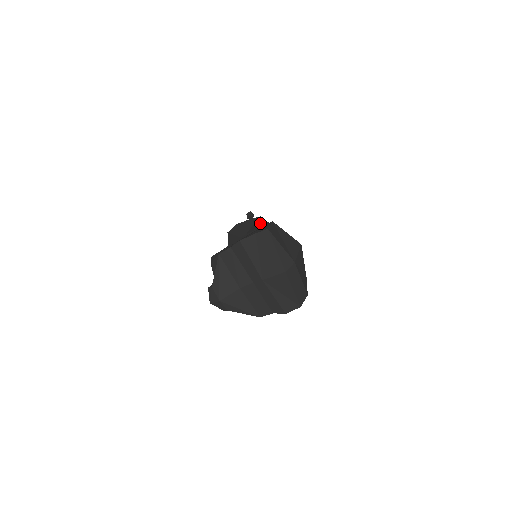
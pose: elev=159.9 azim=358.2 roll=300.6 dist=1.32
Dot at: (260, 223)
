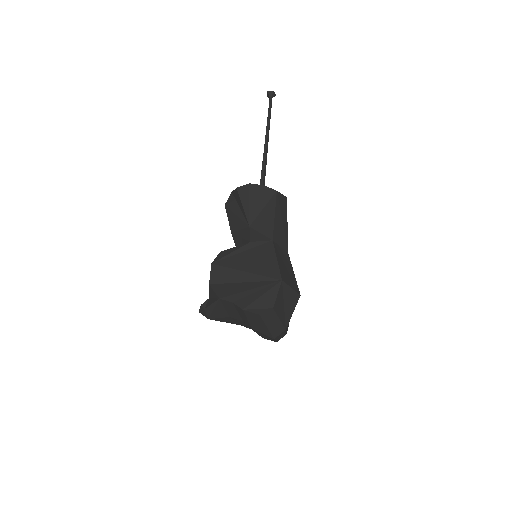
Dot at: (272, 221)
